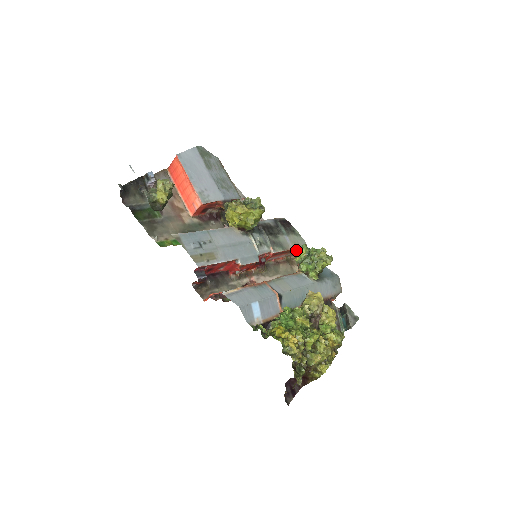
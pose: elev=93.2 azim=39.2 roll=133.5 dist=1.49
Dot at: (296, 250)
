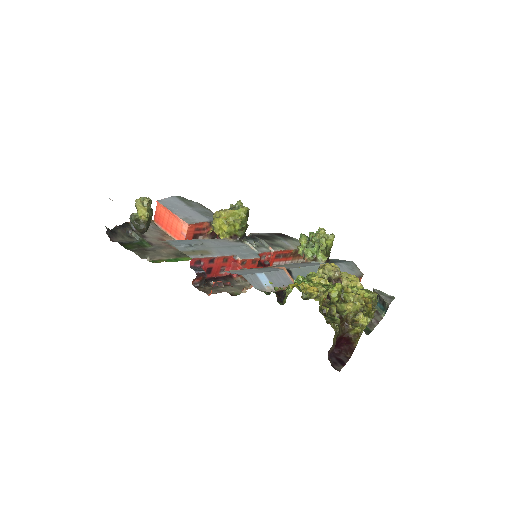
Dot at: occluded
